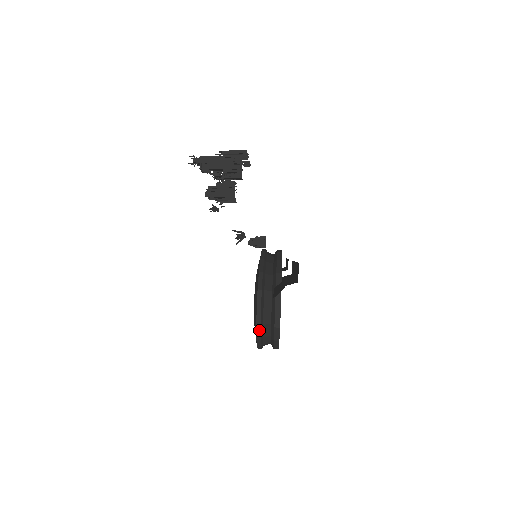
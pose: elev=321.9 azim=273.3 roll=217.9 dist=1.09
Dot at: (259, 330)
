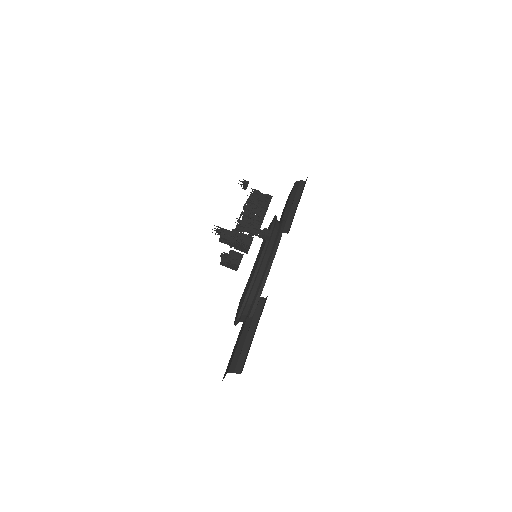
Dot at: occluded
